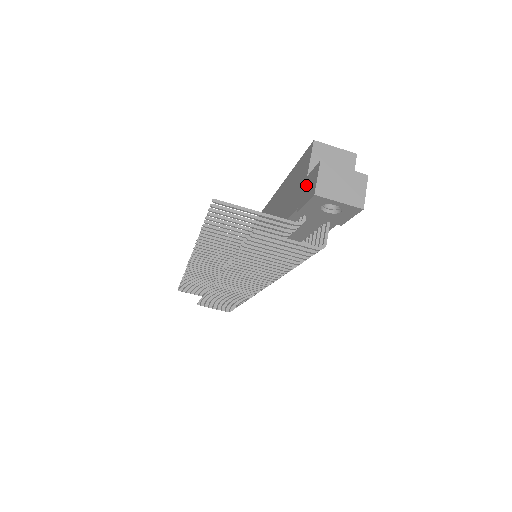
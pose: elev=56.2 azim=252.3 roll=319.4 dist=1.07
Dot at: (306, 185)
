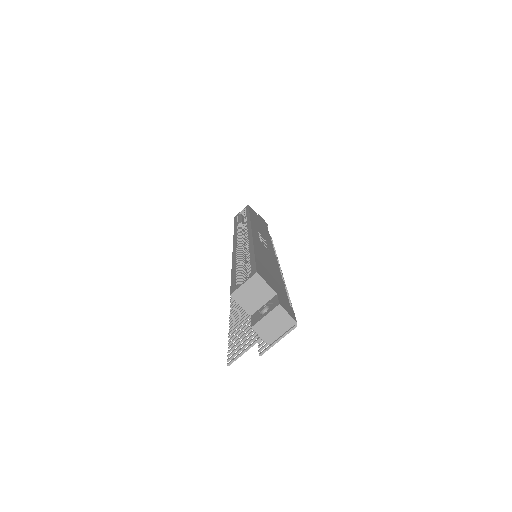
Dot at: occluded
